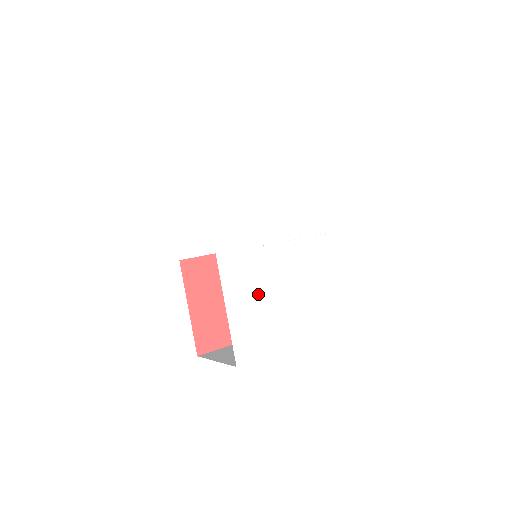
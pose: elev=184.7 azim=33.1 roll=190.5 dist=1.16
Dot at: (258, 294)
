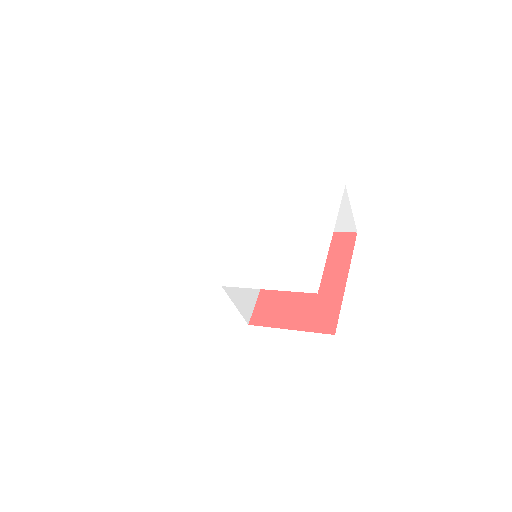
Dot at: (270, 259)
